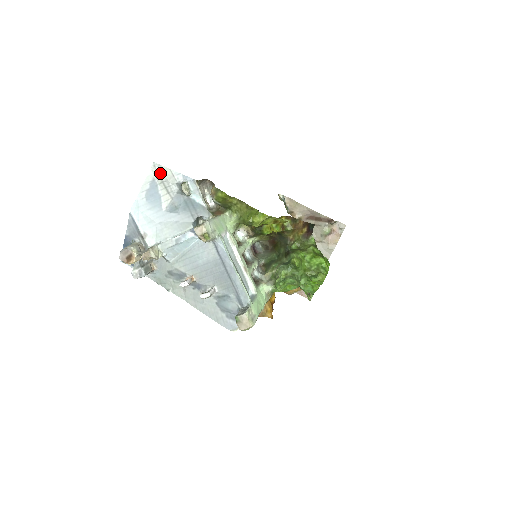
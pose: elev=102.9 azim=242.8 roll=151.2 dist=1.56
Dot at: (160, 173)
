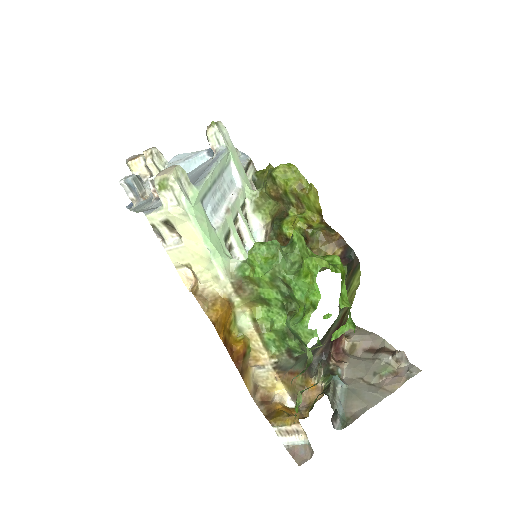
Dot at: occluded
